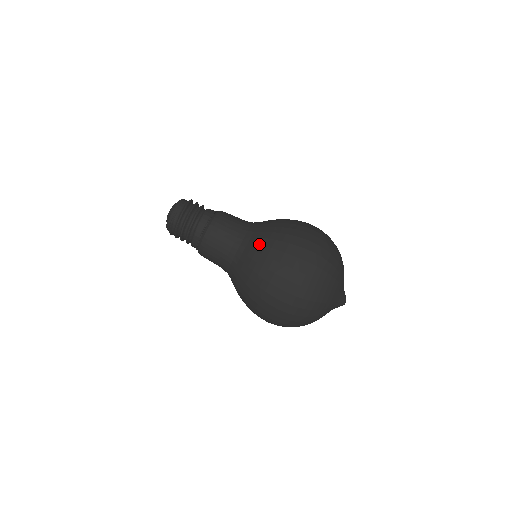
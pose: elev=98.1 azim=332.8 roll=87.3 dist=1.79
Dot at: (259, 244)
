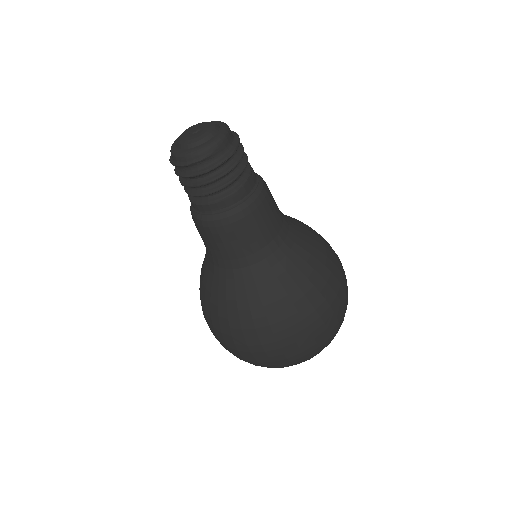
Dot at: (282, 285)
